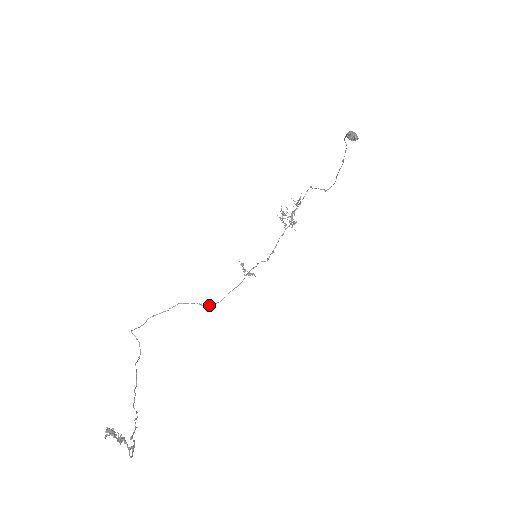
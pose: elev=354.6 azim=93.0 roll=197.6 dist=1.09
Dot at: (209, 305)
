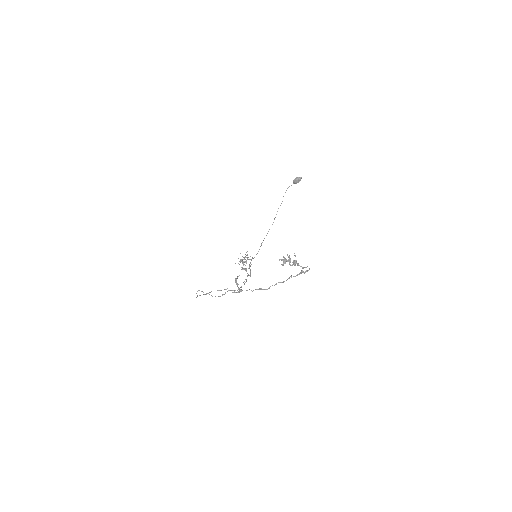
Dot at: (235, 290)
